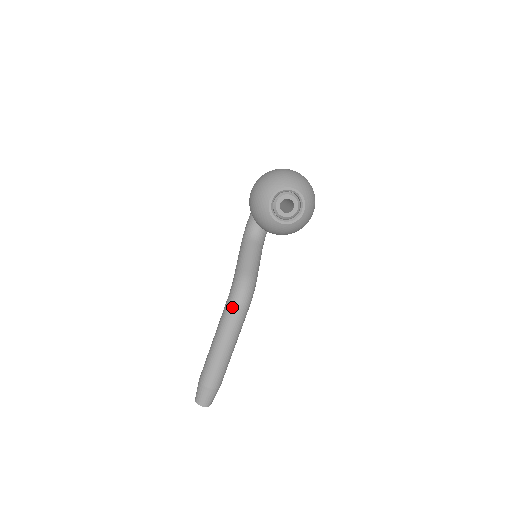
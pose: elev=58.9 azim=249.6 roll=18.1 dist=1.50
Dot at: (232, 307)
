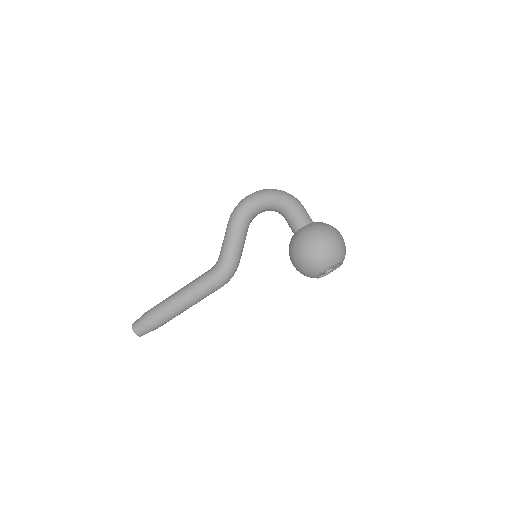
Dot at: (216, 287)
